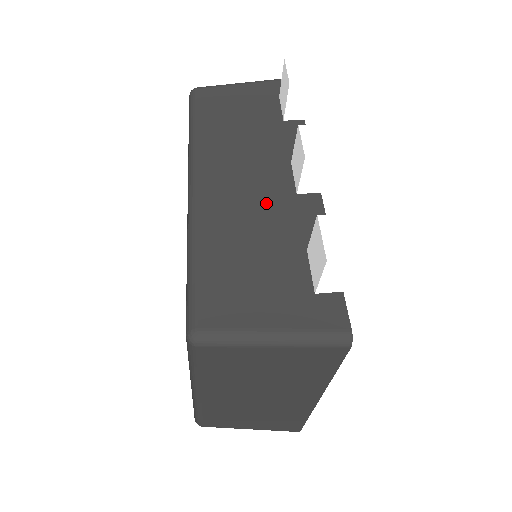
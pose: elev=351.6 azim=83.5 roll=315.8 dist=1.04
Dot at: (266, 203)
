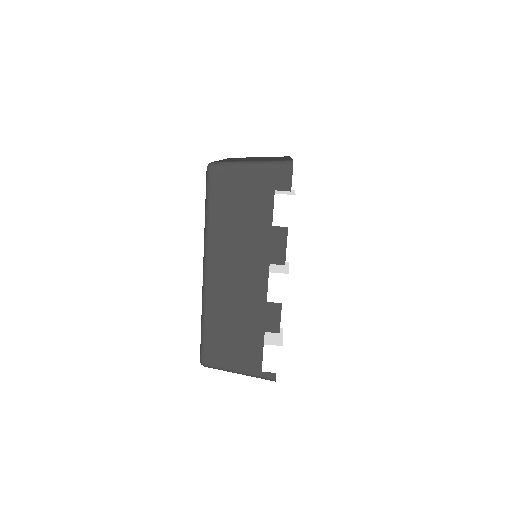
Dot at: (248, 295)
